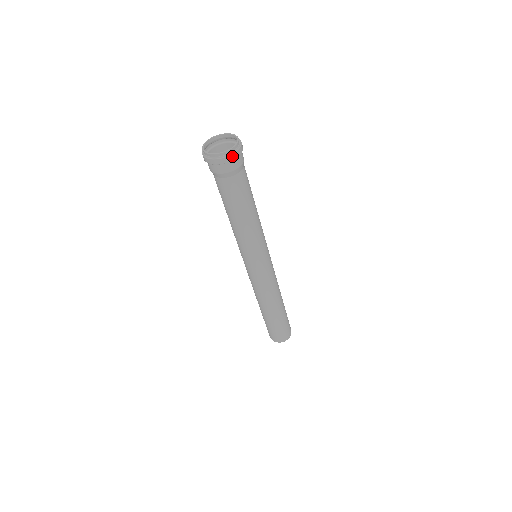
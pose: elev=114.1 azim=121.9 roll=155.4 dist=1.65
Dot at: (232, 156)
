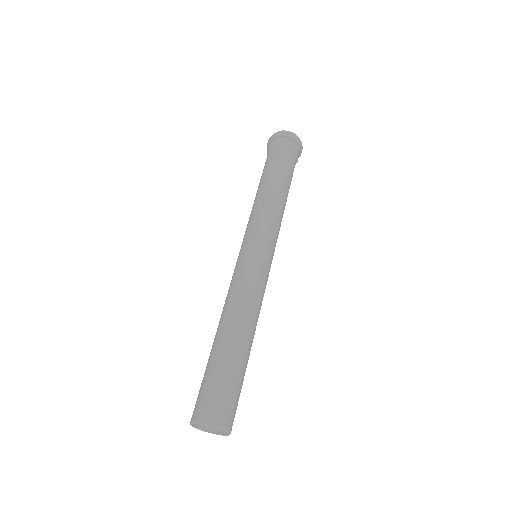
Dot at: (284, 133)
